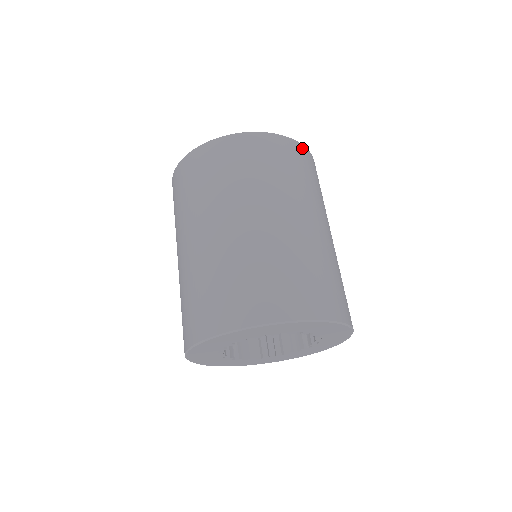
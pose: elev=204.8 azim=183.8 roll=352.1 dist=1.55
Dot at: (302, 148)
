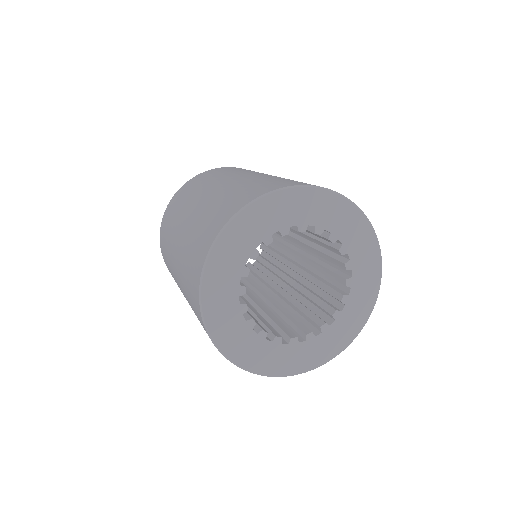
Dot at: occluded
